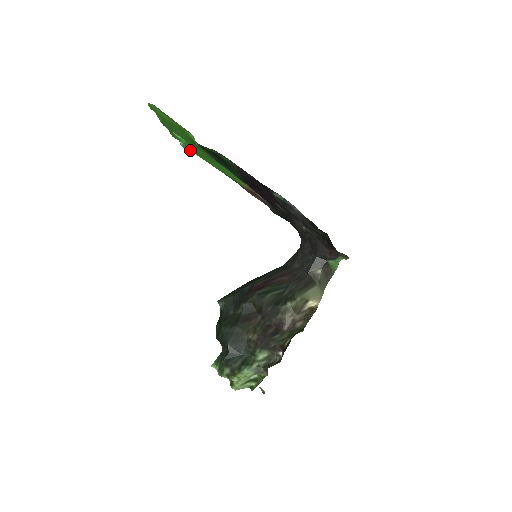
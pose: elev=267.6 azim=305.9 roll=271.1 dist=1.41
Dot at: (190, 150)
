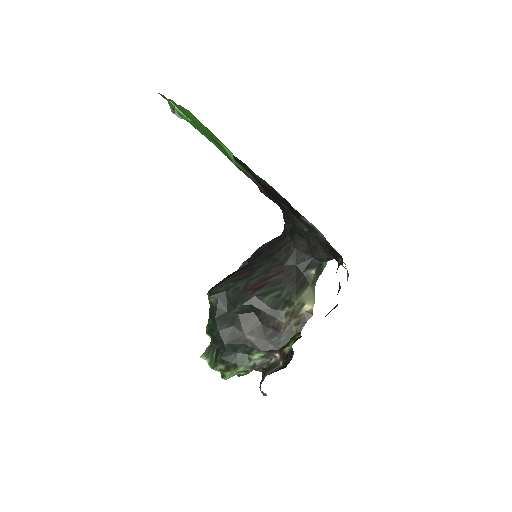
Dot at: occluded
